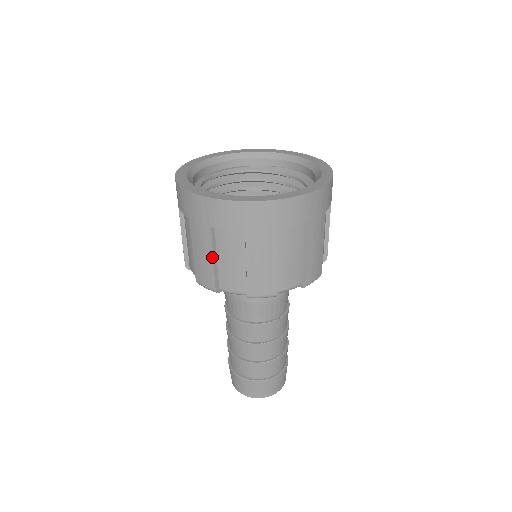
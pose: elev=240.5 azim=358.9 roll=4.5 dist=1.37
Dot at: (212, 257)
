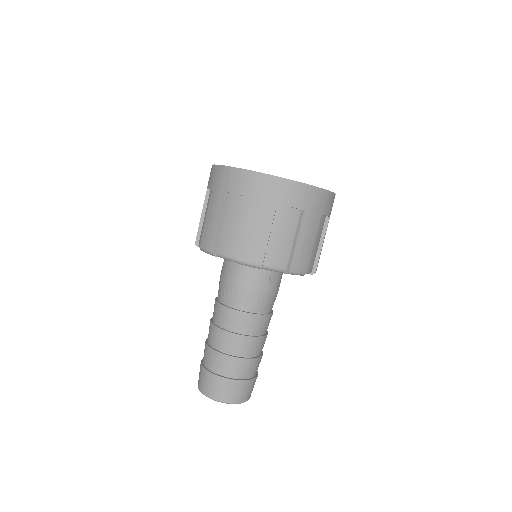
Dot at: (269, 232)
